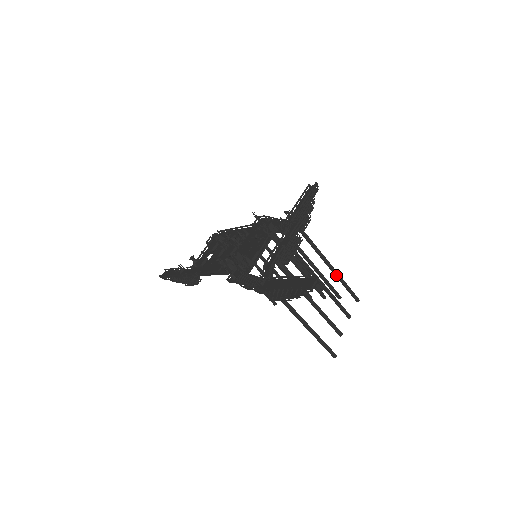
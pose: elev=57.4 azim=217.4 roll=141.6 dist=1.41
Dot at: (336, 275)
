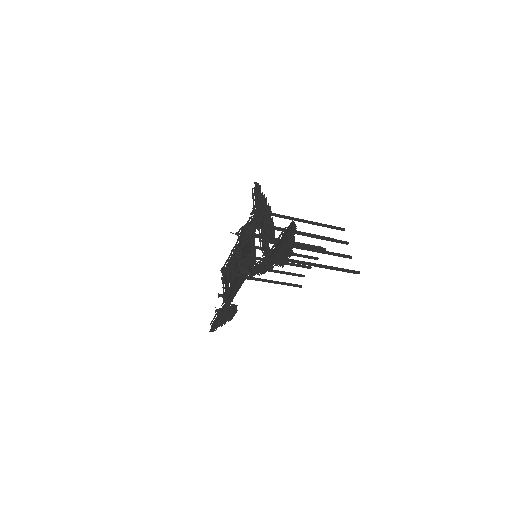
Dot at: (315, 224)
